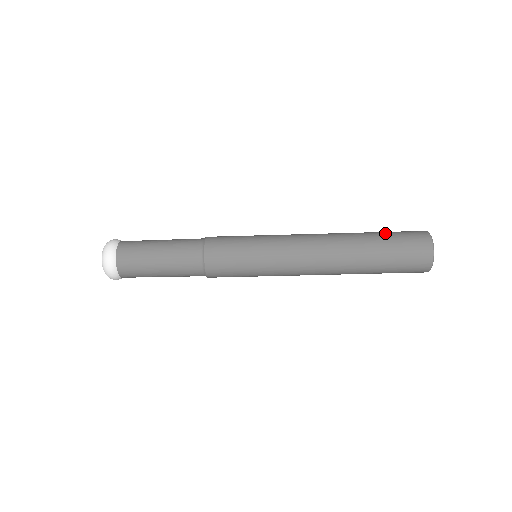
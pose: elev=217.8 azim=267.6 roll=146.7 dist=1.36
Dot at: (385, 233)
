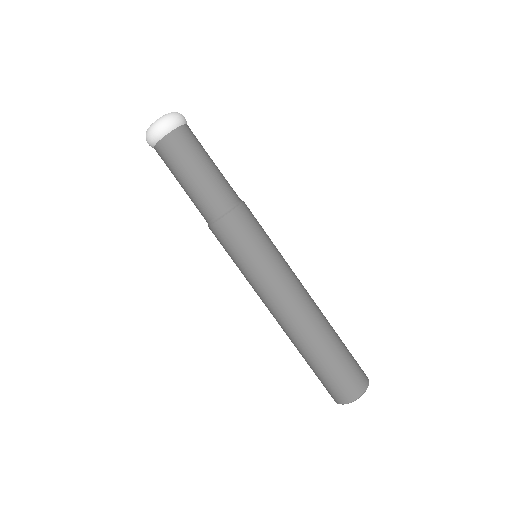
Dot at: occluded
